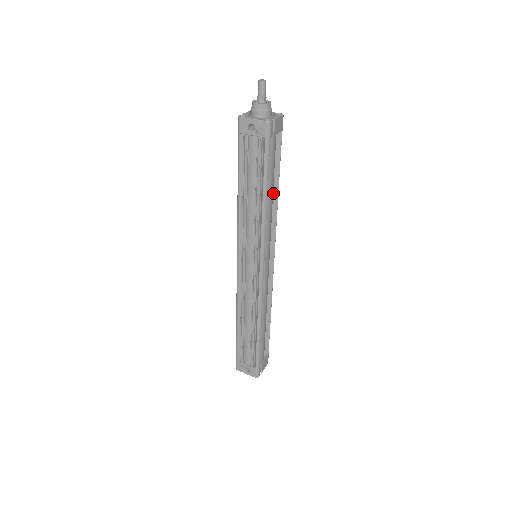
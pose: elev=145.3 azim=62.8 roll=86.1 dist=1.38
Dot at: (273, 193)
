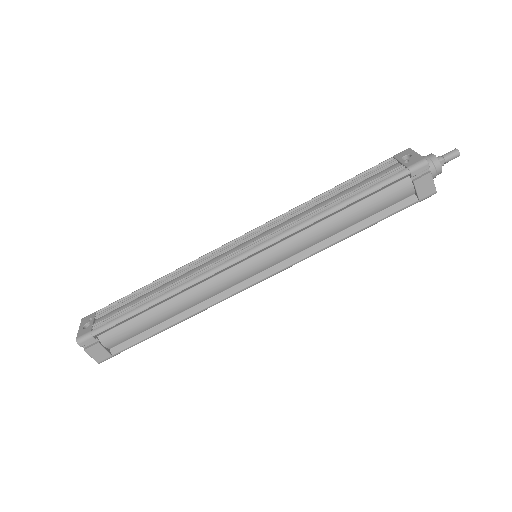
Dot at: (344, 231)
